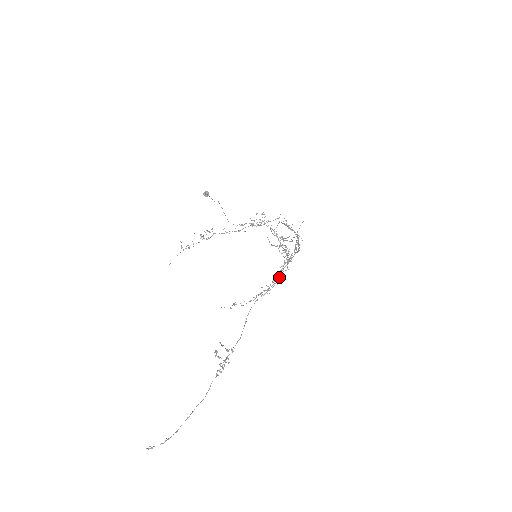
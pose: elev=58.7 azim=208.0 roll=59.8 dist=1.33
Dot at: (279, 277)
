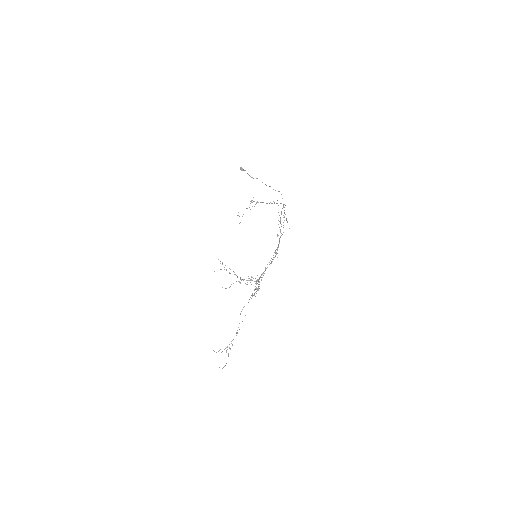
Dot at: occluded
